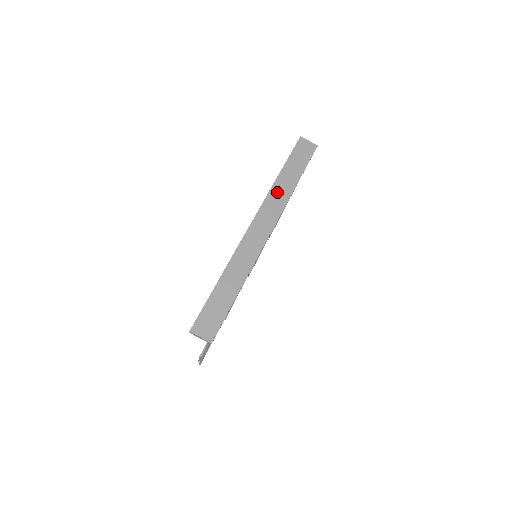
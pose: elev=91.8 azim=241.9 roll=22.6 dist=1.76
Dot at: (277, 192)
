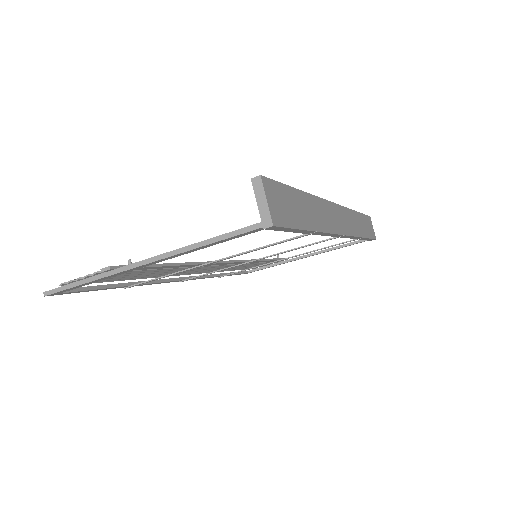
Dot at: (354, 219)
